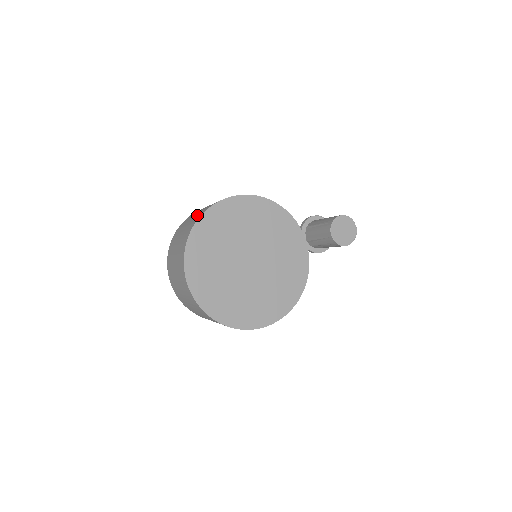
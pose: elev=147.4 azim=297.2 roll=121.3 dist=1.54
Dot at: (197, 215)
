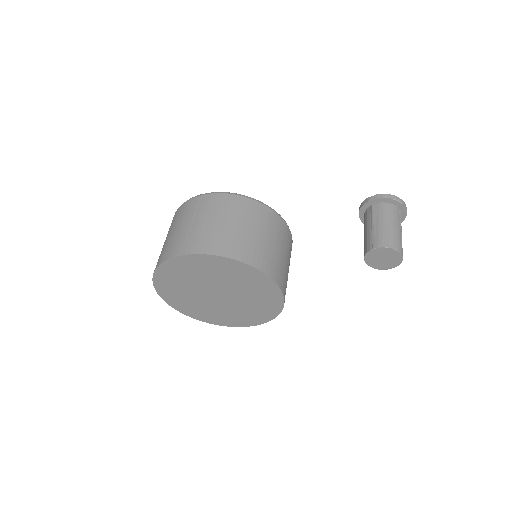
Dot at: (182, 239)
